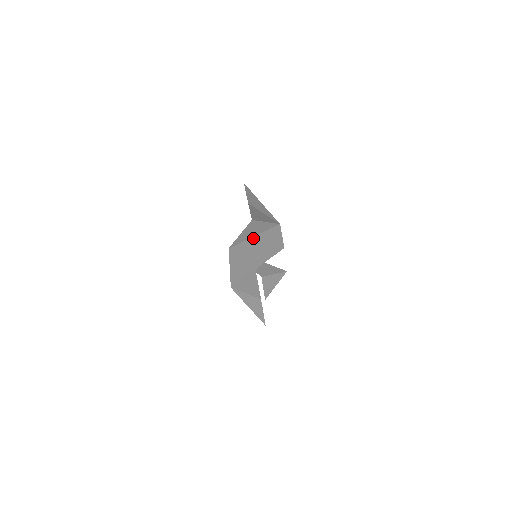
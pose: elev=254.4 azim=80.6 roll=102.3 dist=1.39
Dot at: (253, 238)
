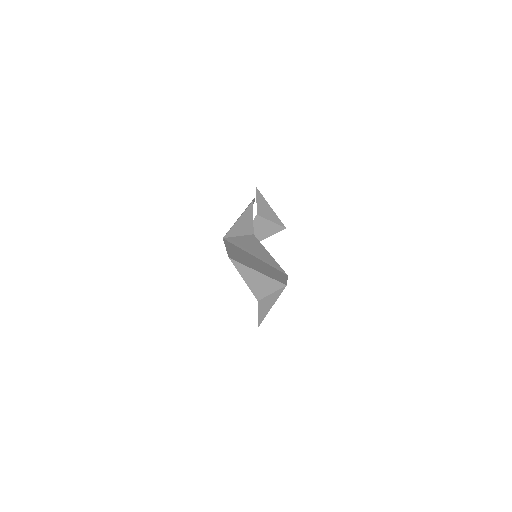
Dot at: (255, 258)
